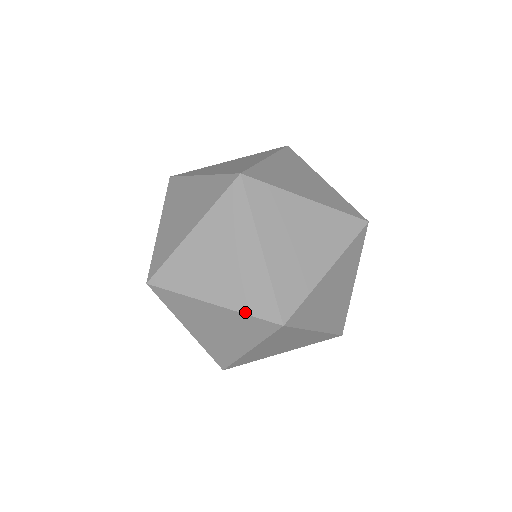
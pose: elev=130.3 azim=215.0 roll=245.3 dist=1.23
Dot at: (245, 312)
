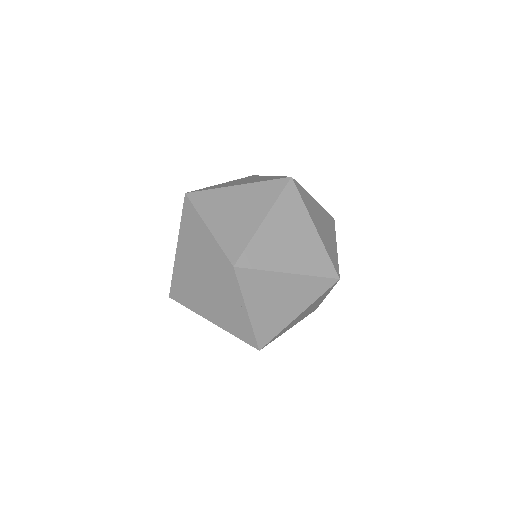
Dot at: (314, 275)
